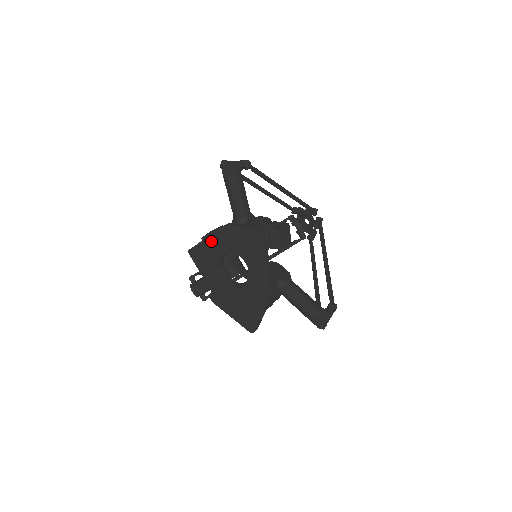
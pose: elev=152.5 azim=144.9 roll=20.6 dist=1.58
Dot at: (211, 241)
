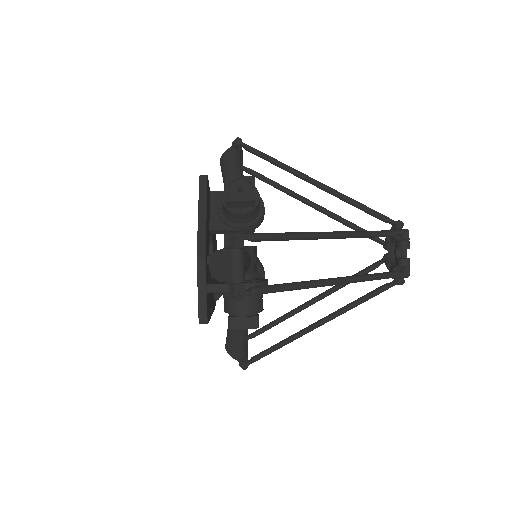
Dot at: occluded
